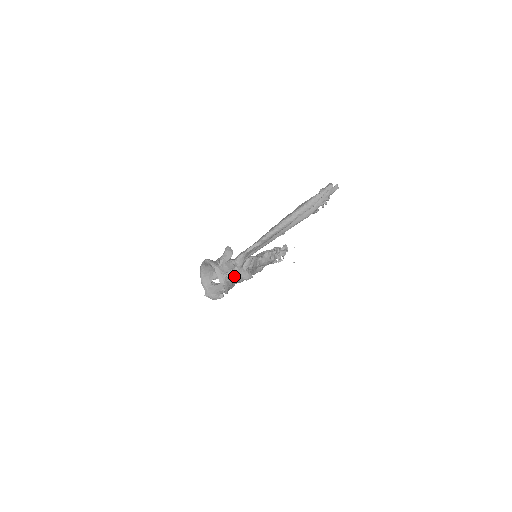
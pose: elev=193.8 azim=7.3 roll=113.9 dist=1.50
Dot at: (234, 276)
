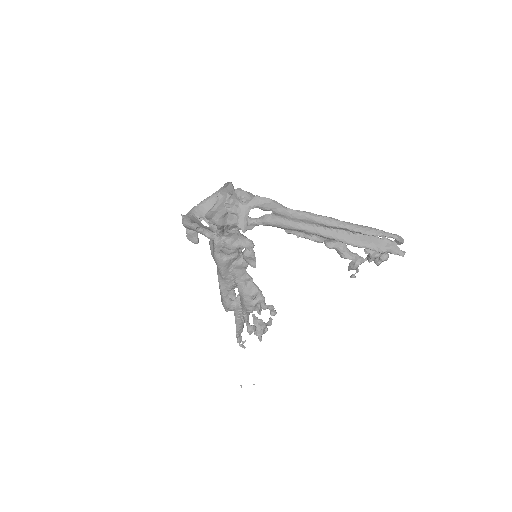
Dot at: (234, 208)
